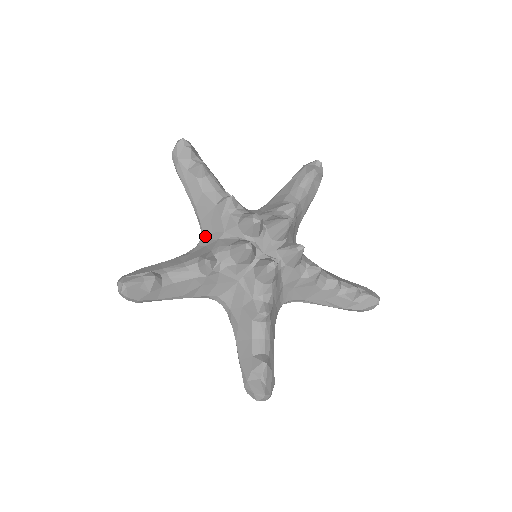
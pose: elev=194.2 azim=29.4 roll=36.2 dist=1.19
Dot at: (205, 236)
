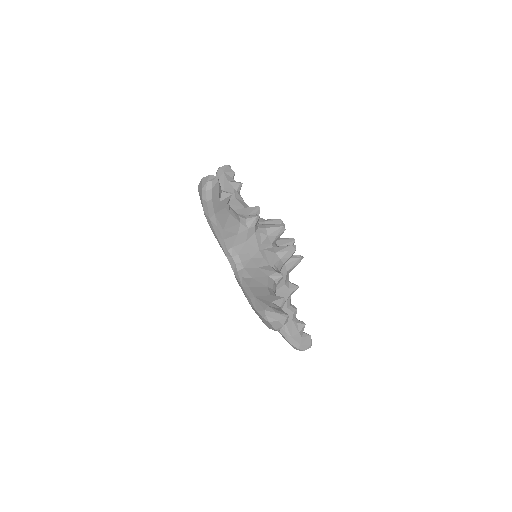
Dot at: occluded
